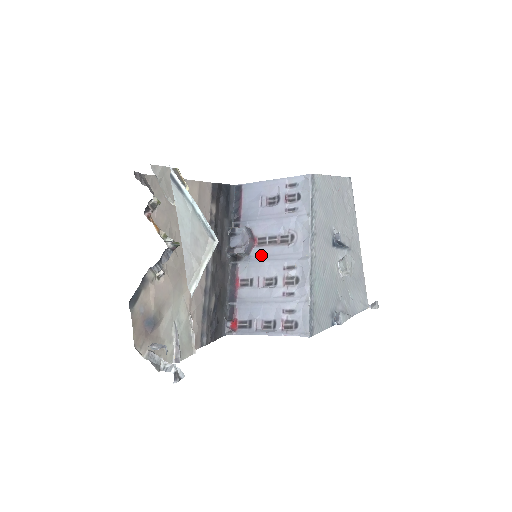
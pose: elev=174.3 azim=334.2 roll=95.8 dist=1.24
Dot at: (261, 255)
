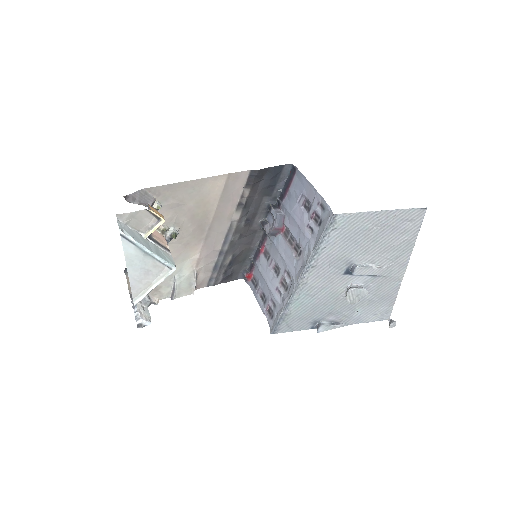
Dot at: (280, 245)
